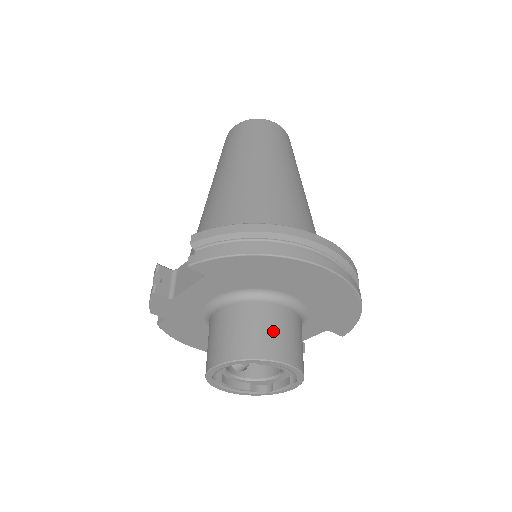
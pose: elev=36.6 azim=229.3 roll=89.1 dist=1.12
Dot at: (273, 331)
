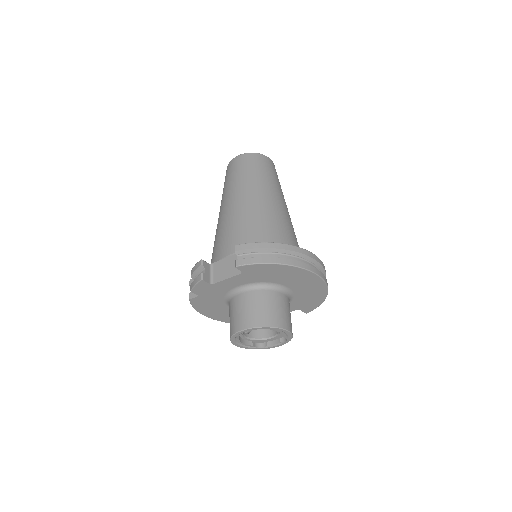
Dot at: (280, 310)
